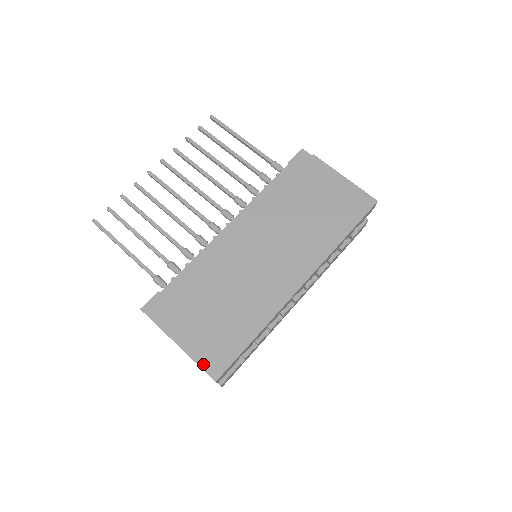
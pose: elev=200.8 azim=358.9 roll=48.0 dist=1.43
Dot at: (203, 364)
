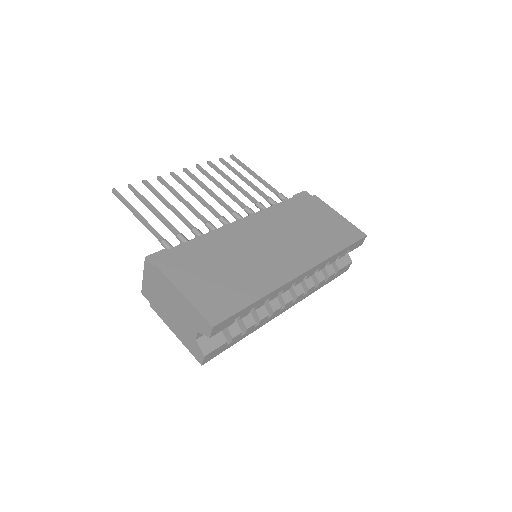
Dot at: (202, 310)
